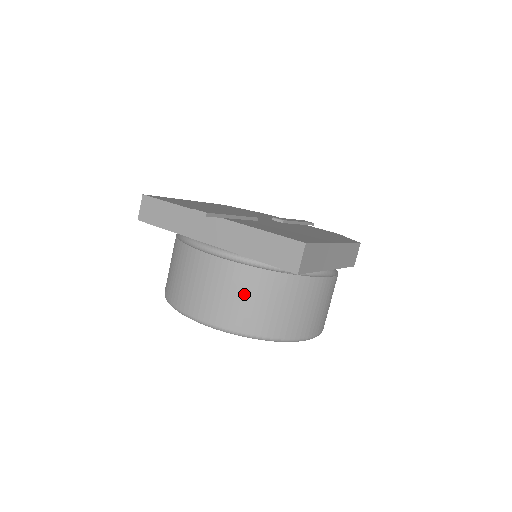
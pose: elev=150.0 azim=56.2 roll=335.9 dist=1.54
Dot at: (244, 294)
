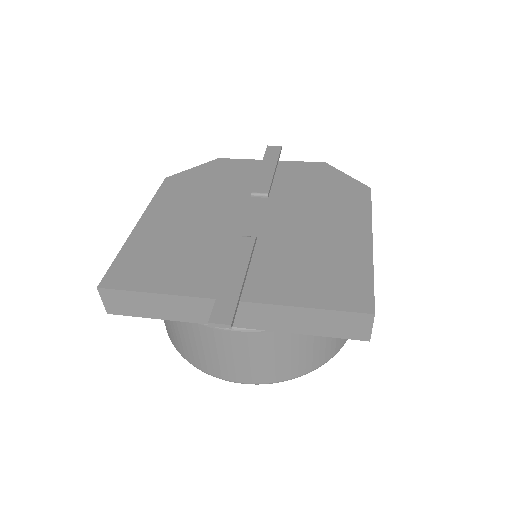
Dot at: (293, 350)
